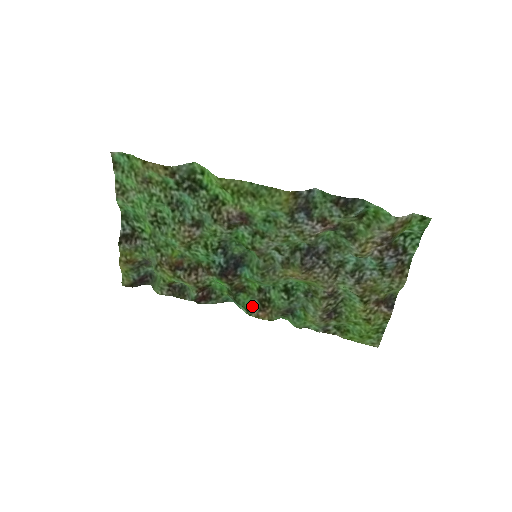
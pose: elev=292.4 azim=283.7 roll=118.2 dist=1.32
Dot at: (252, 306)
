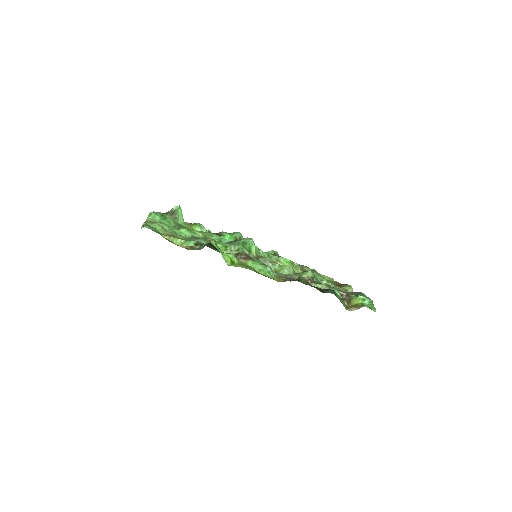
Dot at: occluded
